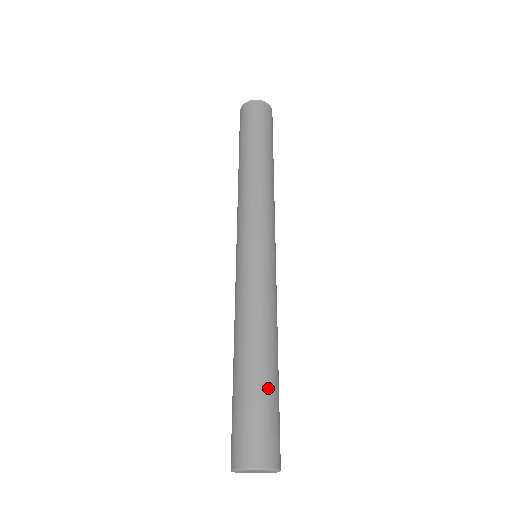
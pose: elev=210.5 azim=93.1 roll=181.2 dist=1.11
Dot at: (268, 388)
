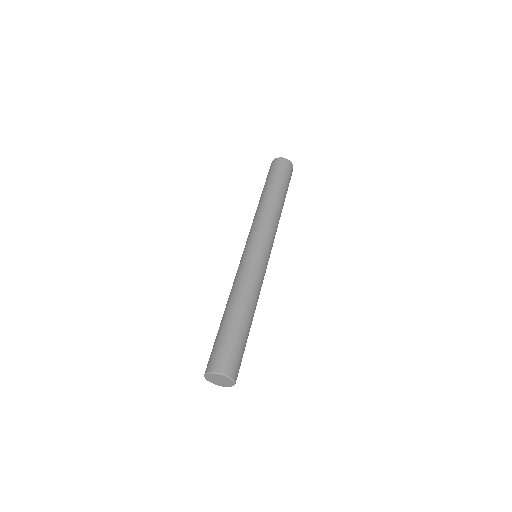
Dot at: (231, 329)
